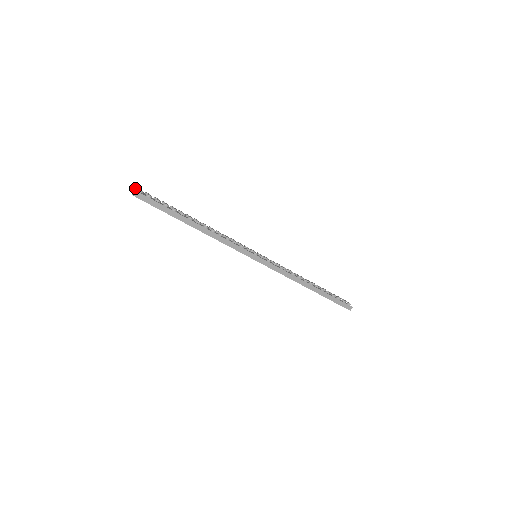
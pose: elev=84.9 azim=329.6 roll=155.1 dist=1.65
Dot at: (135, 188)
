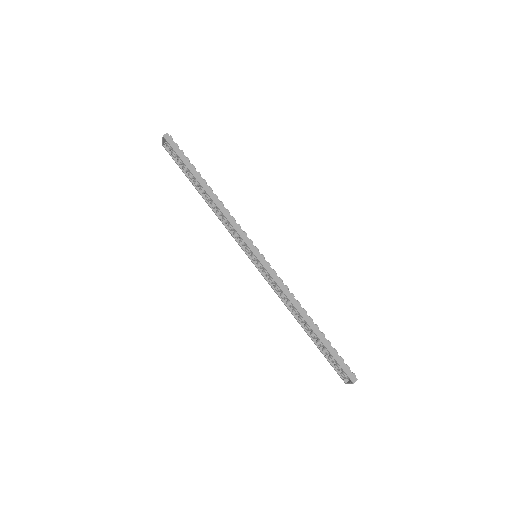
Dot at: occluded
